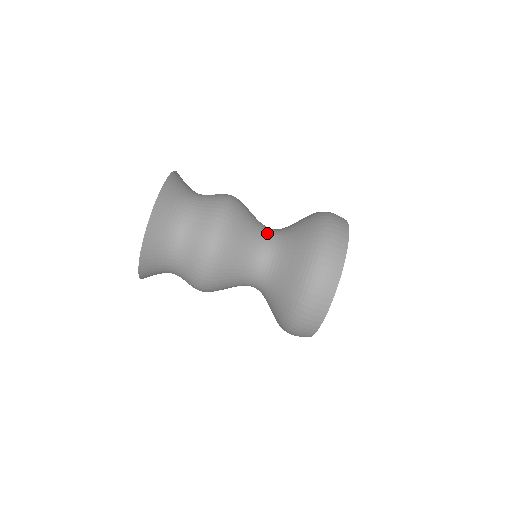
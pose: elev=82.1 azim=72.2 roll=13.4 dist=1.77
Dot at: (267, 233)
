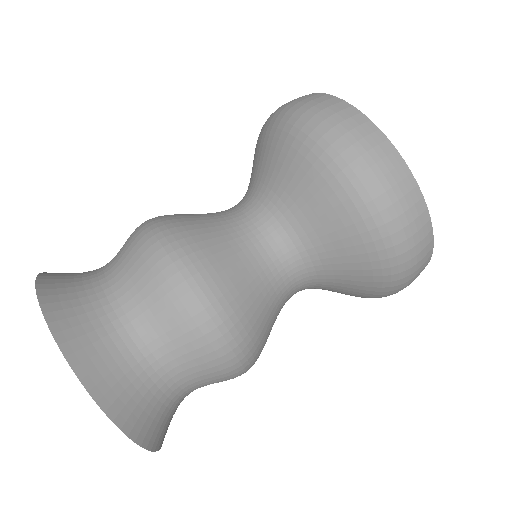
Dot at: occluded
